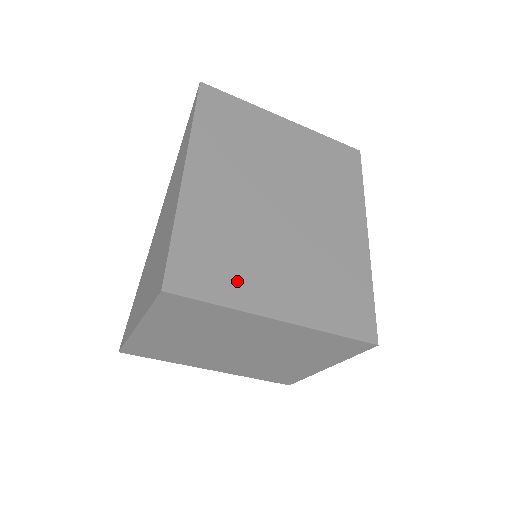
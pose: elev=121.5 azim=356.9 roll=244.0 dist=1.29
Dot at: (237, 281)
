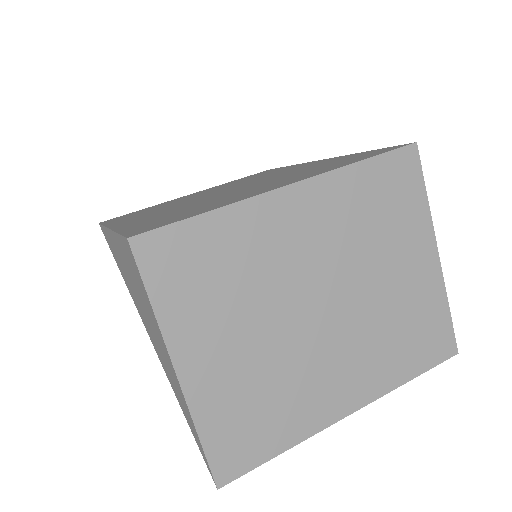
Dot at: (215, 205)
